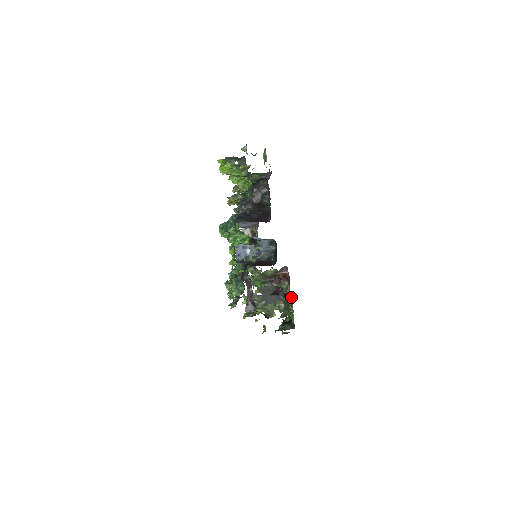
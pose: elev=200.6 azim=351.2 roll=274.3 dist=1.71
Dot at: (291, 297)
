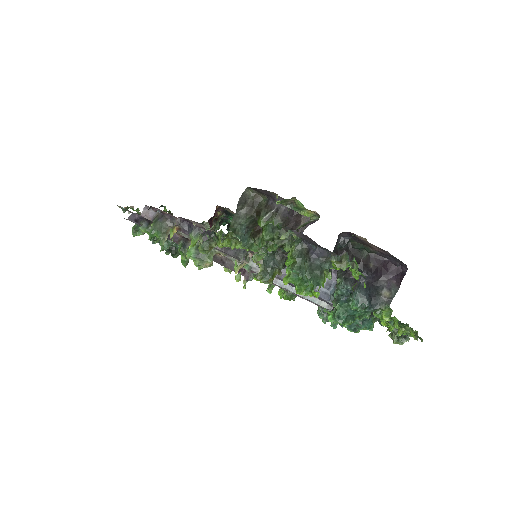
Dot at: occluded
